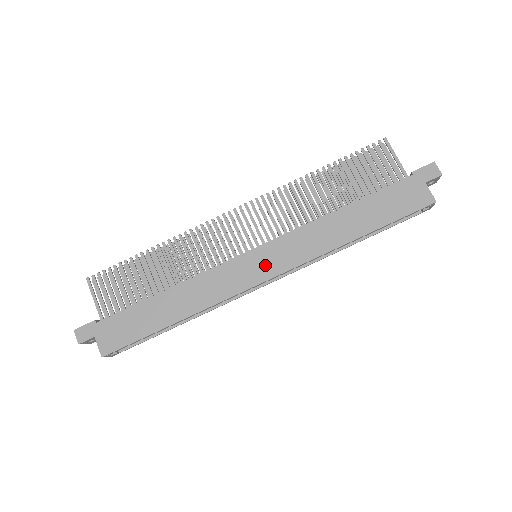
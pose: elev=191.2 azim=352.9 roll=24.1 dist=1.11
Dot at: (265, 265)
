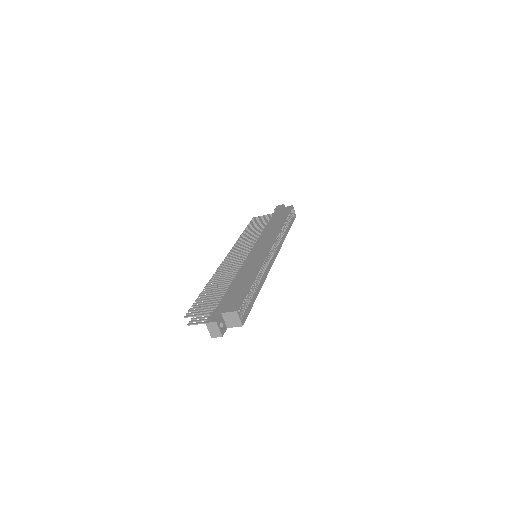
Dot at: (263, 247)
